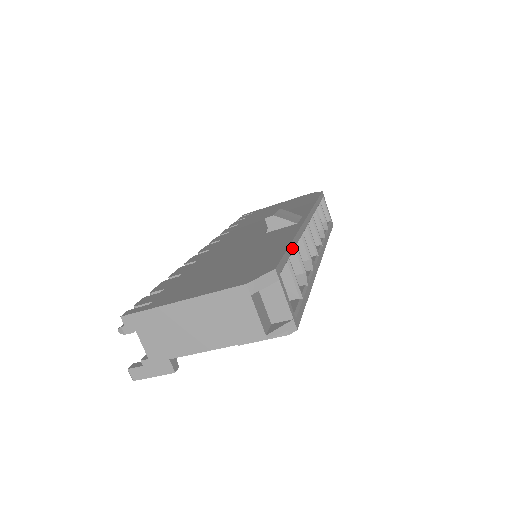
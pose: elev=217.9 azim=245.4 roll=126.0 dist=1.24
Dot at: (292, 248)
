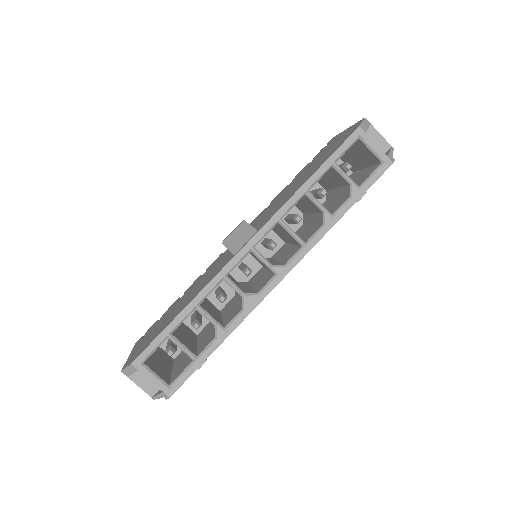
Dot at: (181, 318)
